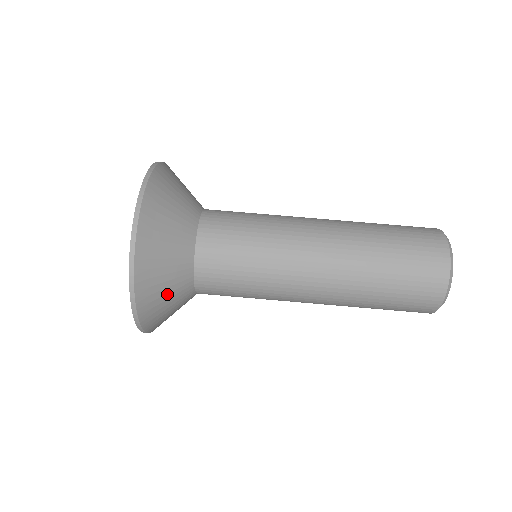
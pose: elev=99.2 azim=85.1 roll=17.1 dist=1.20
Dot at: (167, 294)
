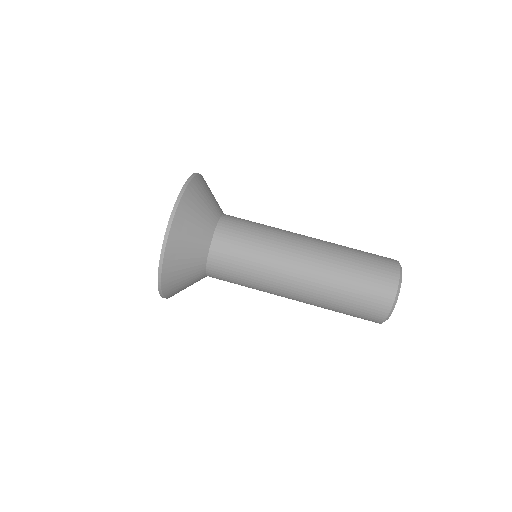
Dot at: (195, 226)
